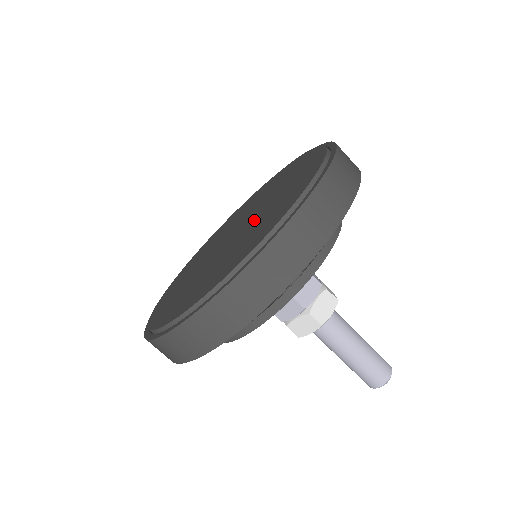
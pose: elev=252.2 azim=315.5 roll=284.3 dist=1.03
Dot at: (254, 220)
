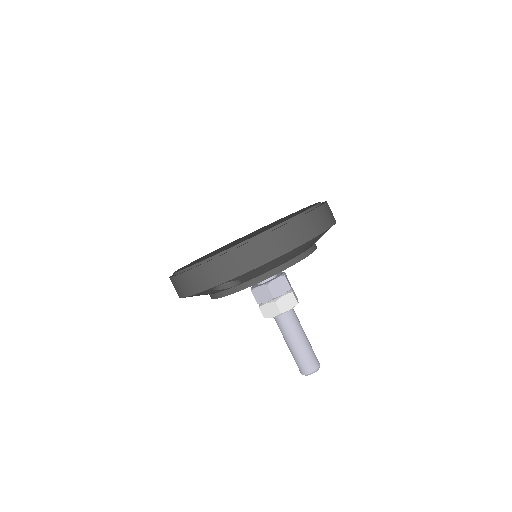
Dot at: occluded
